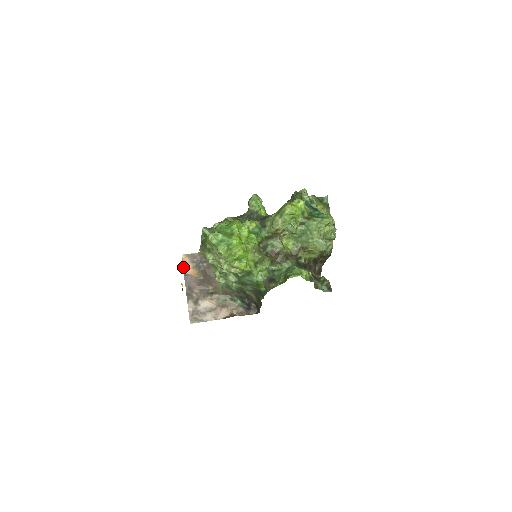
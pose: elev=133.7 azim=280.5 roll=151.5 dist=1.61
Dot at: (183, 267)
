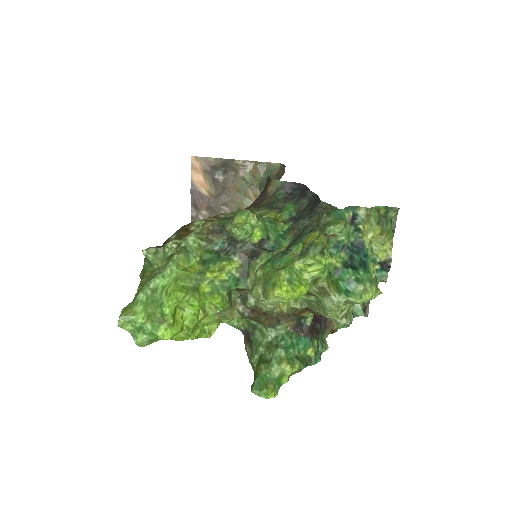
Dot at: (191, 175)
